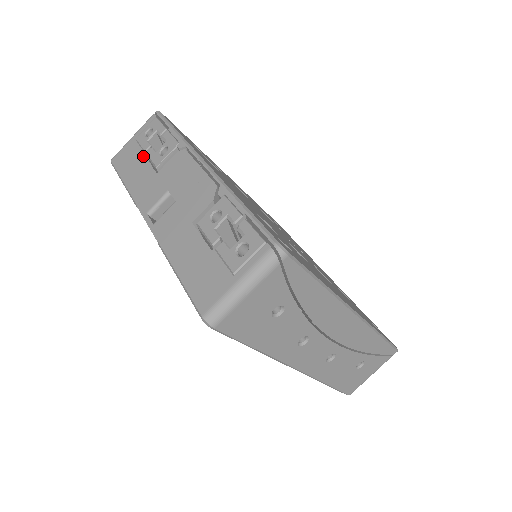
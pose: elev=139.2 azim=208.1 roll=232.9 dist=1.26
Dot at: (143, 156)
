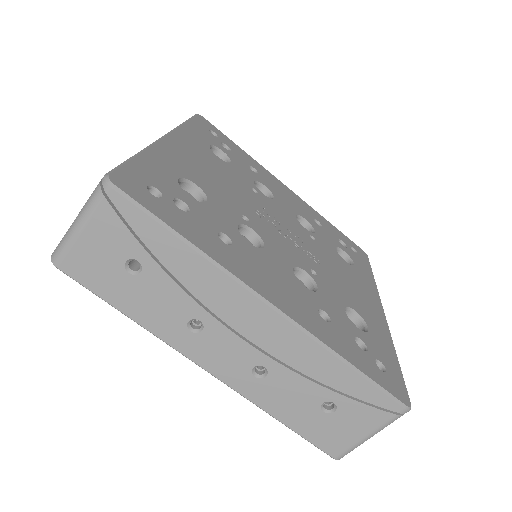
Dot at: occluded
